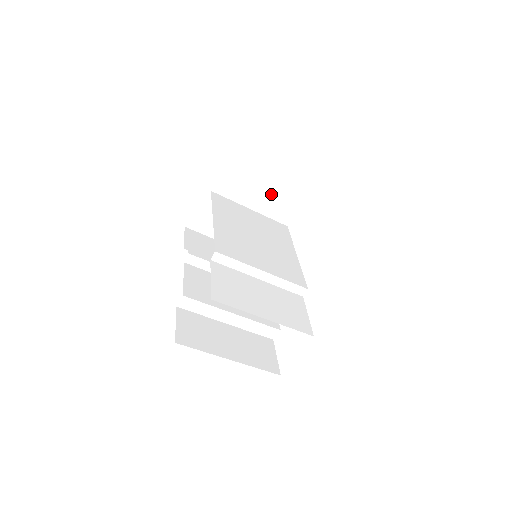
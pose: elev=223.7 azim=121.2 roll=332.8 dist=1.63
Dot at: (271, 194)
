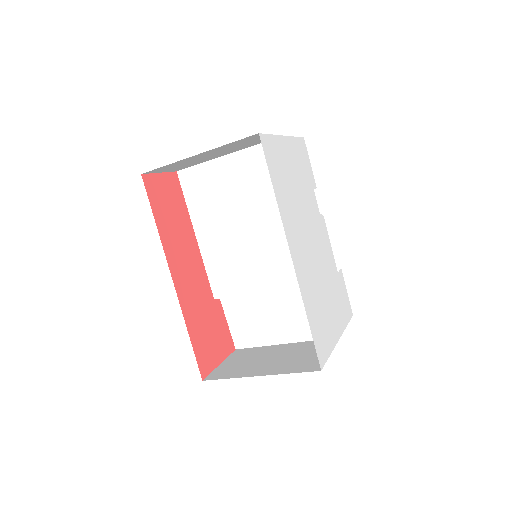
Dot at: (223, 150)
